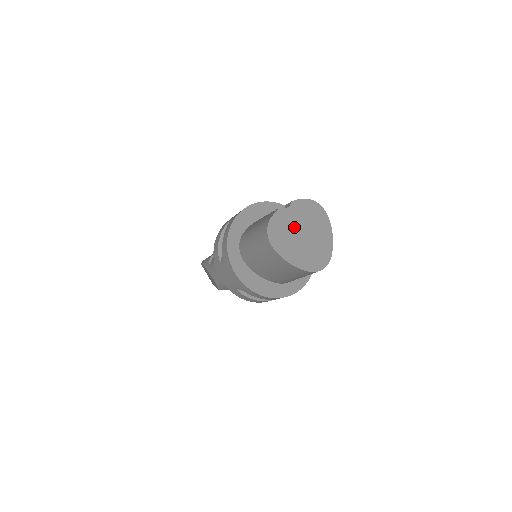
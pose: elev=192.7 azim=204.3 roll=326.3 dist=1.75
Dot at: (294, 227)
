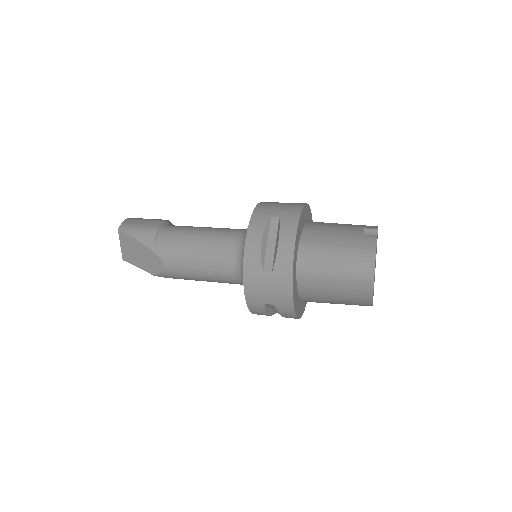
Dot at: occluded
